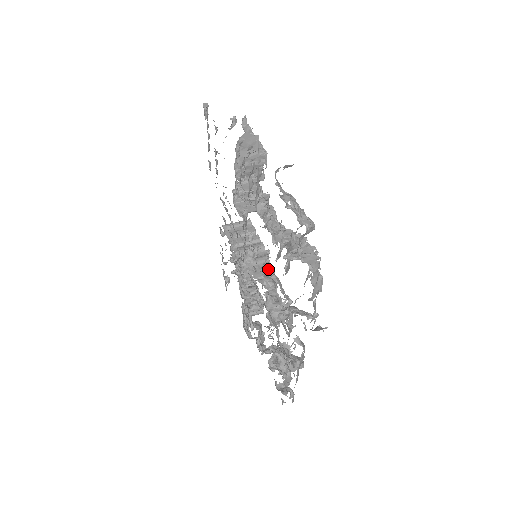
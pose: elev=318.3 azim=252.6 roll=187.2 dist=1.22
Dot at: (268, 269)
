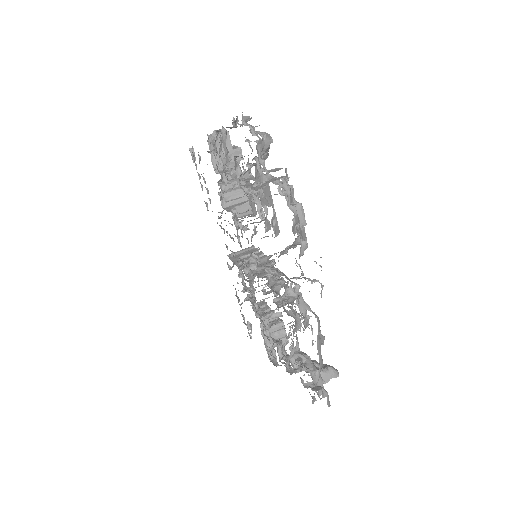
Dot at: occluded
